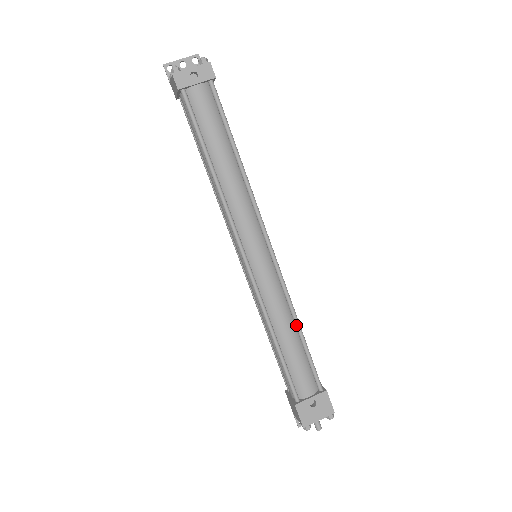
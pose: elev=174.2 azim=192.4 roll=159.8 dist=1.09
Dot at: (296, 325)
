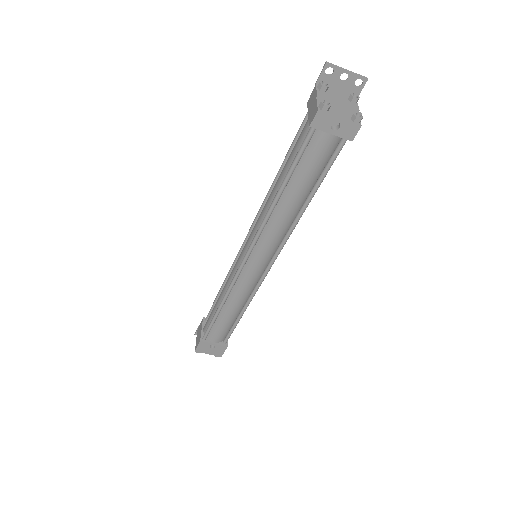
Dot at: (242, 311)
